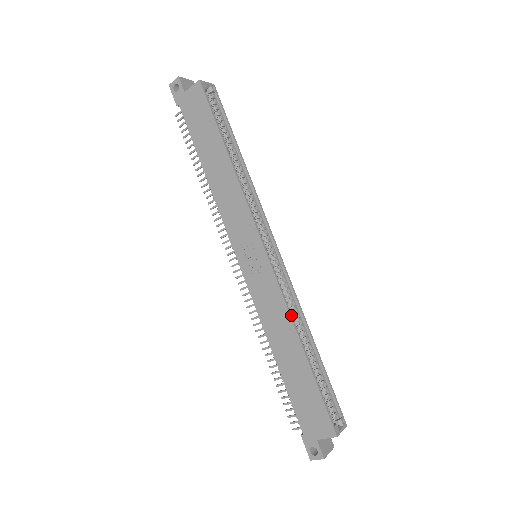
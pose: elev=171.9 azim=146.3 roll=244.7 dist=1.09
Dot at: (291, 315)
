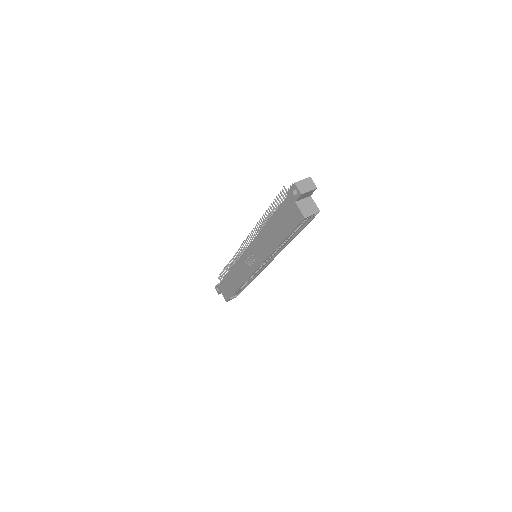
Dot at: occluded
